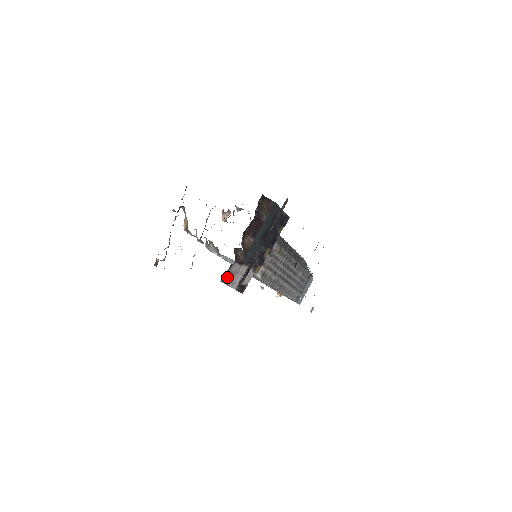
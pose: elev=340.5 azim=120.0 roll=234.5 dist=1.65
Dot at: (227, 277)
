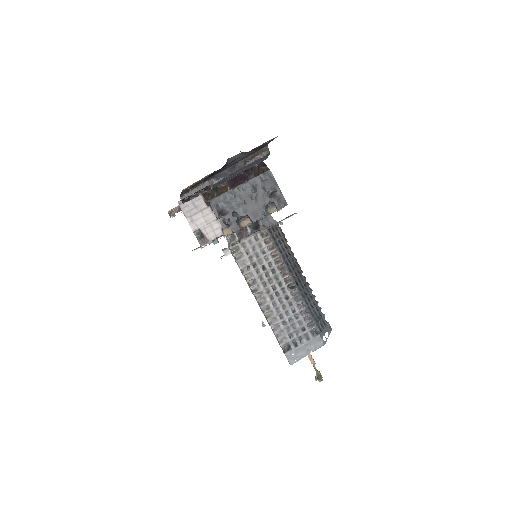
Dot at: (187, 205)
